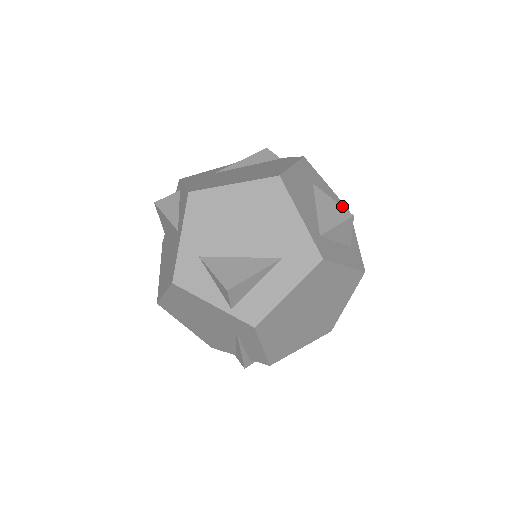
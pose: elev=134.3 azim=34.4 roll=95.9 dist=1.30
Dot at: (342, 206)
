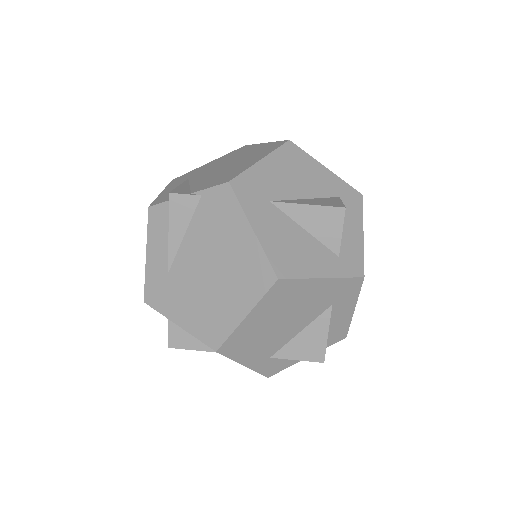
Dot at: (286, 154)
